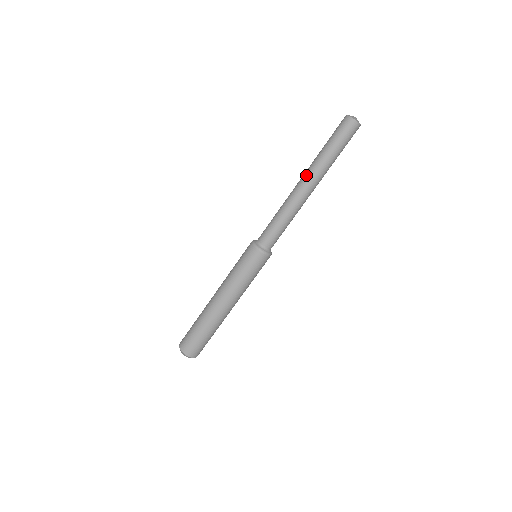
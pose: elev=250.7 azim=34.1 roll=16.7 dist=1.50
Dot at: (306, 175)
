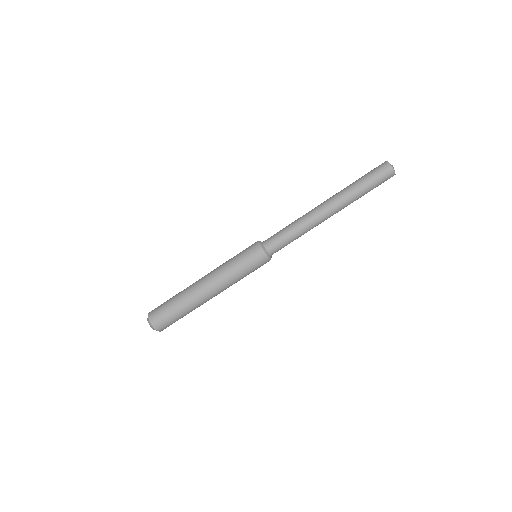
Dot at: (335, 205)
